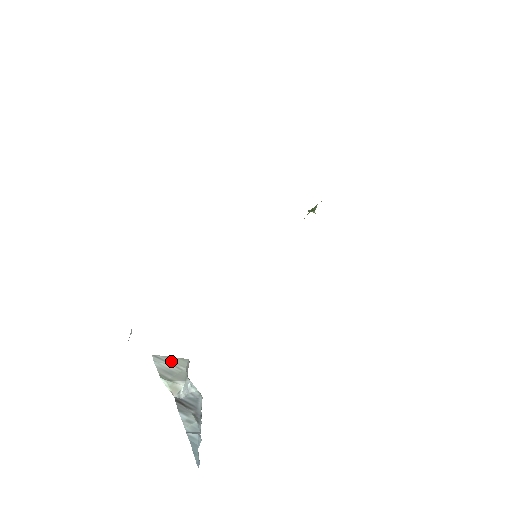
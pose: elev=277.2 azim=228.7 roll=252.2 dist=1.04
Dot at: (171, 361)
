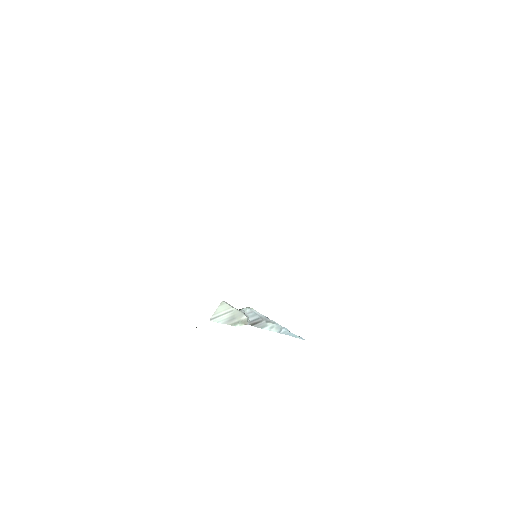
Dot at: (221, 312)
